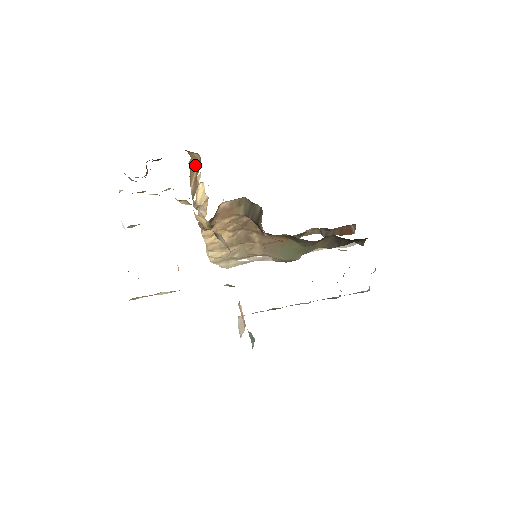
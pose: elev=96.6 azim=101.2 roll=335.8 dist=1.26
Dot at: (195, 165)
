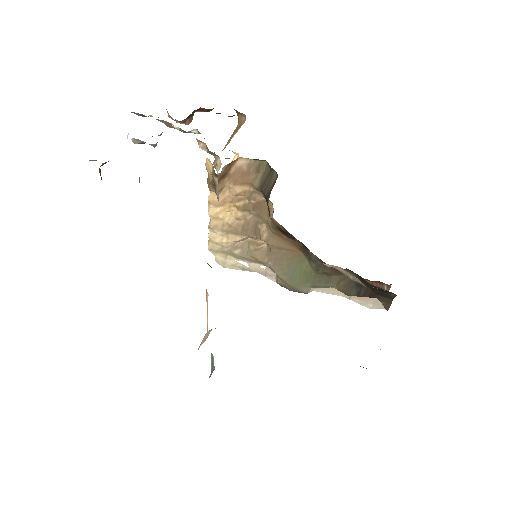
Dot at: (238, 129)
